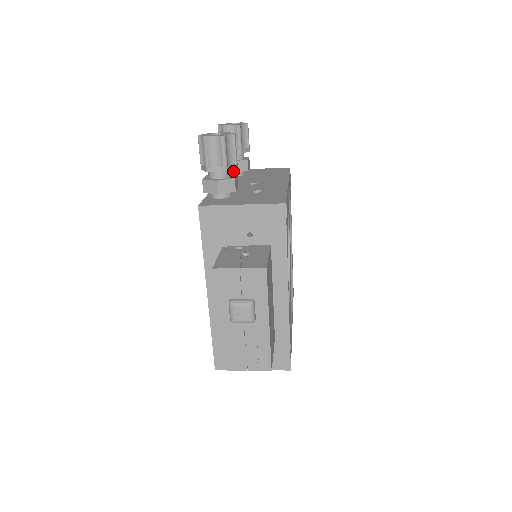
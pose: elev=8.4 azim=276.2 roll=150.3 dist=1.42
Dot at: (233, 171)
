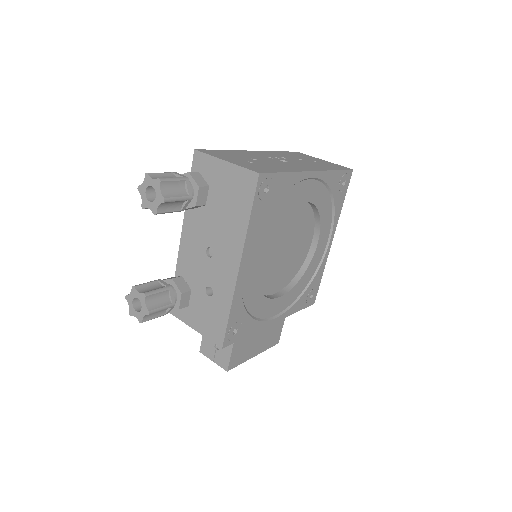
Dot at: (191, 208)
